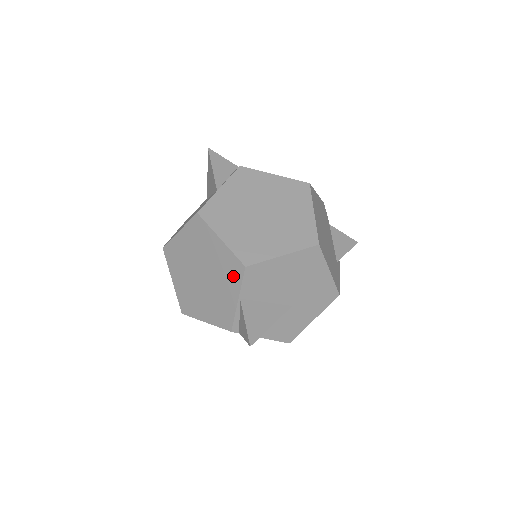
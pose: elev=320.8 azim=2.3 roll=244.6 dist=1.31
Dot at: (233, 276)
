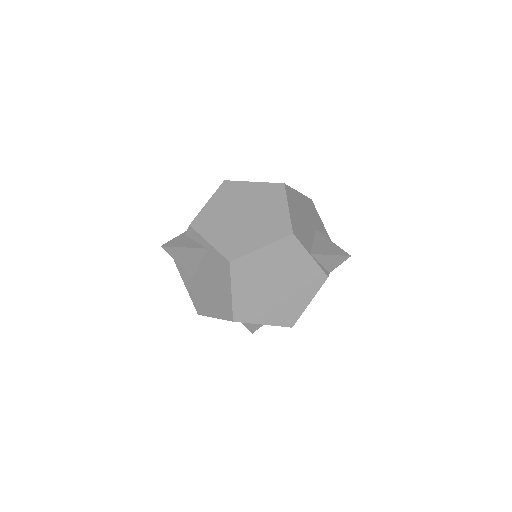
Dot at: (293, 251)
